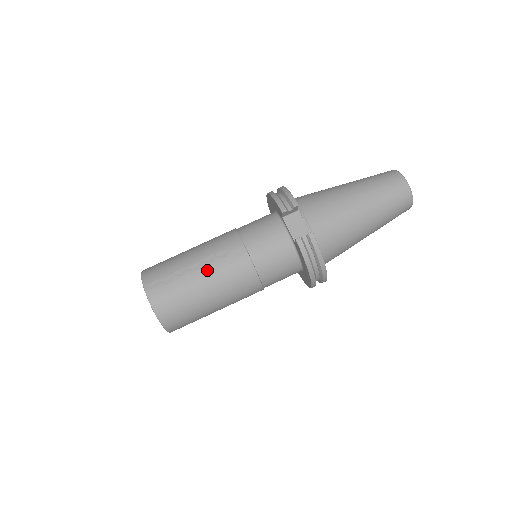
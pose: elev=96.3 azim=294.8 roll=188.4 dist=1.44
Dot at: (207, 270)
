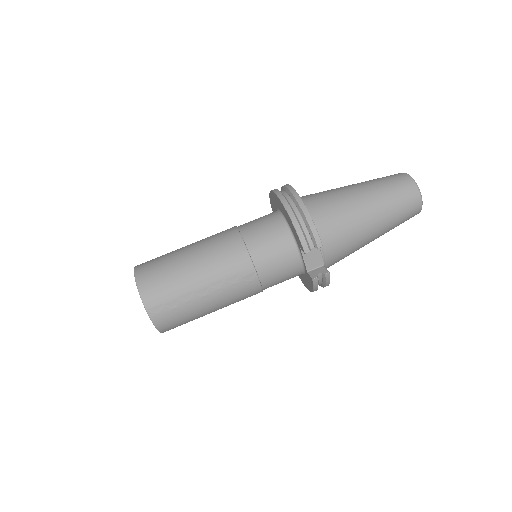
Dot at: (216, 295)
